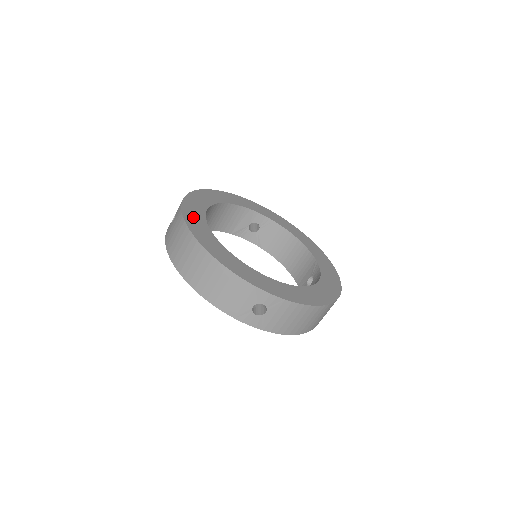
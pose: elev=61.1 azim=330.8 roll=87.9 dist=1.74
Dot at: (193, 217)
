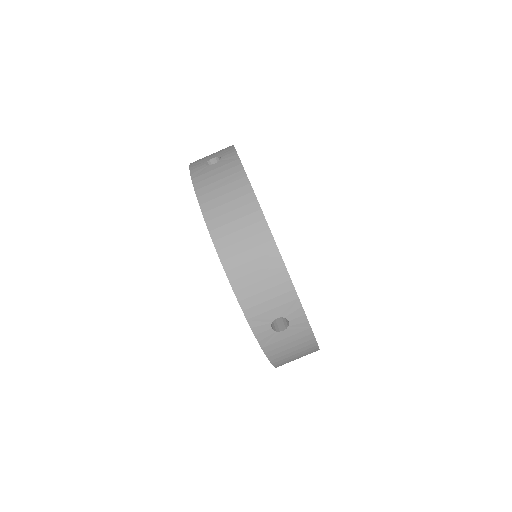
Dot at: occluded
